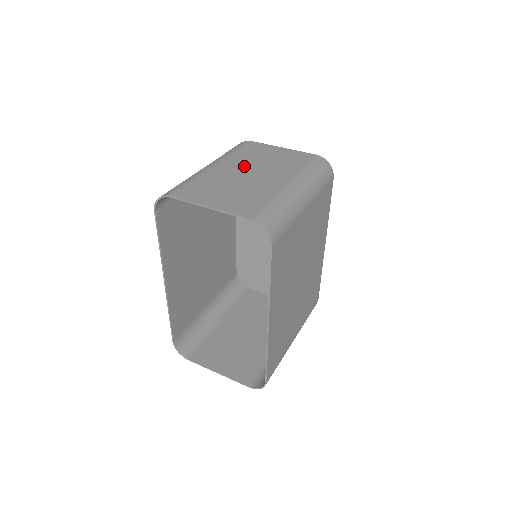
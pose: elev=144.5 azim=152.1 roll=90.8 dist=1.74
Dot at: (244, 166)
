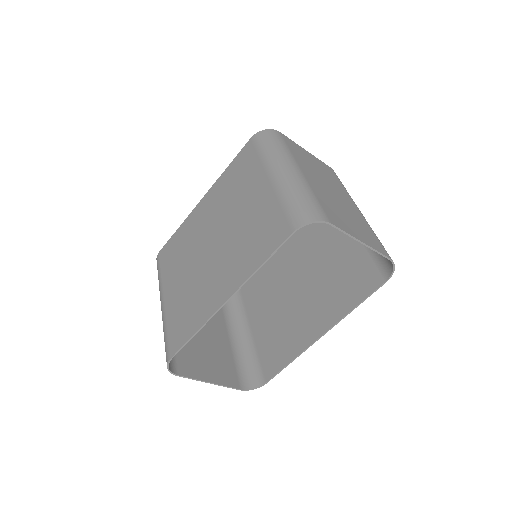
Dot at: (318, 178)
